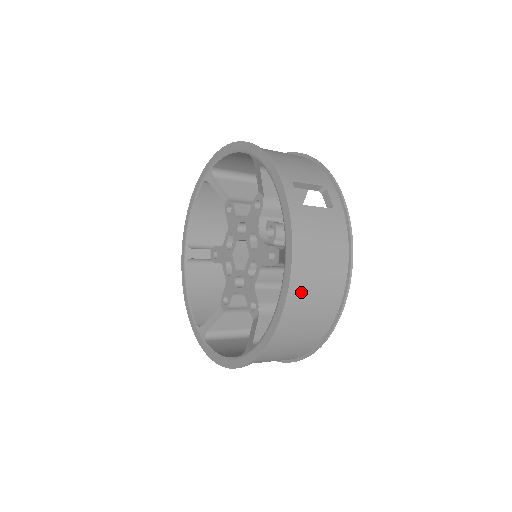
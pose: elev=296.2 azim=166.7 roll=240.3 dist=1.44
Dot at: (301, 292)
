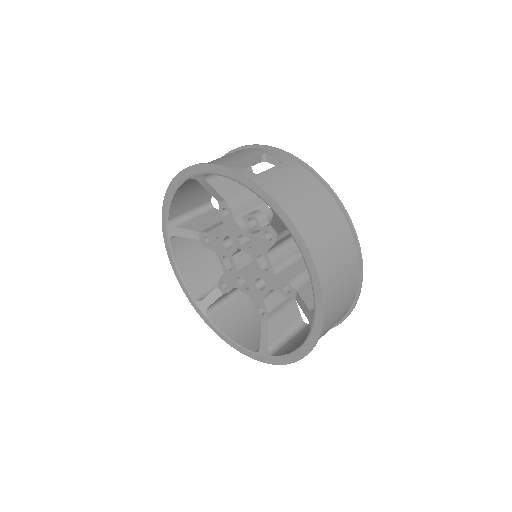
Dot at: (313, 235)
